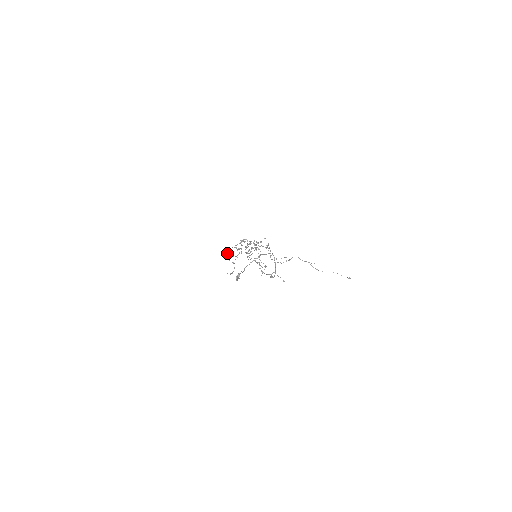
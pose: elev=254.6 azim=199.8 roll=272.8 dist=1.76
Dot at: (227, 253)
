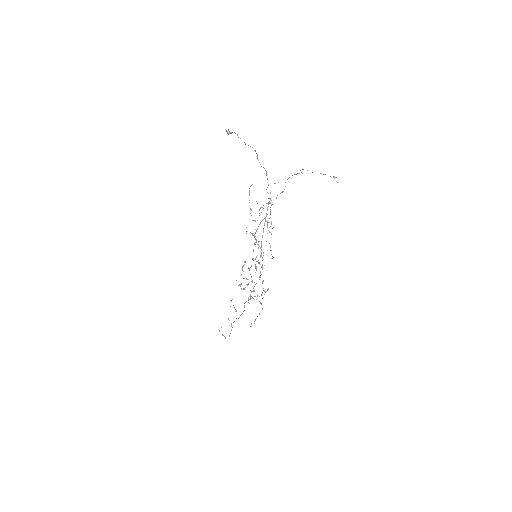
Dot at: occluded
